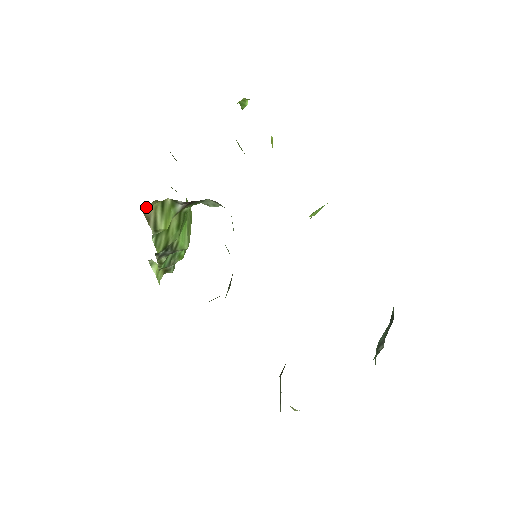
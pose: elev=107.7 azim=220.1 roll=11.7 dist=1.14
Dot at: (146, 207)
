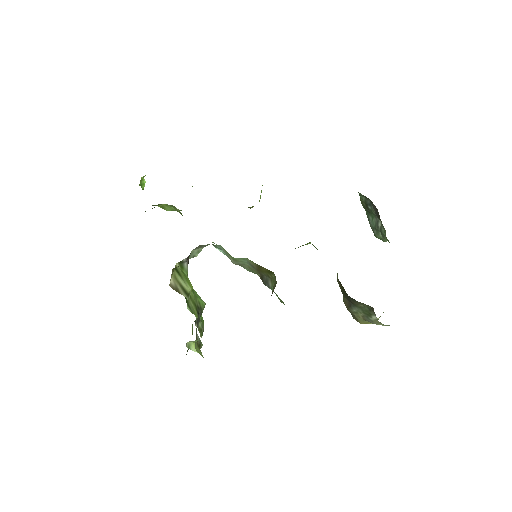
Dot at: (170, 282)
